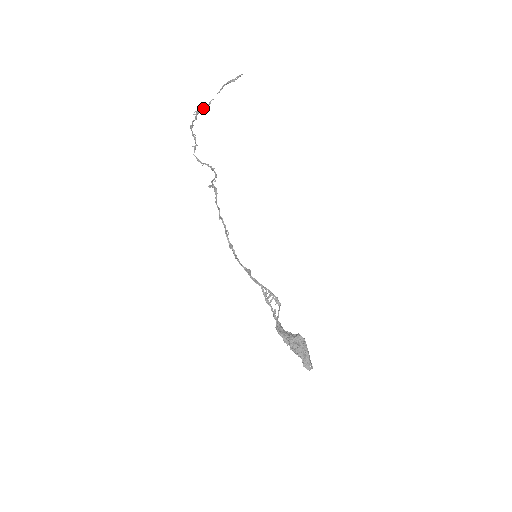
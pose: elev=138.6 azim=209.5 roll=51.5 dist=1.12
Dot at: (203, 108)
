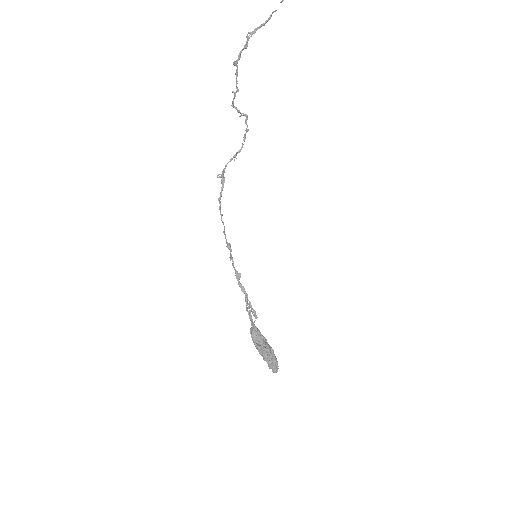
Dot at: (260, 26)
